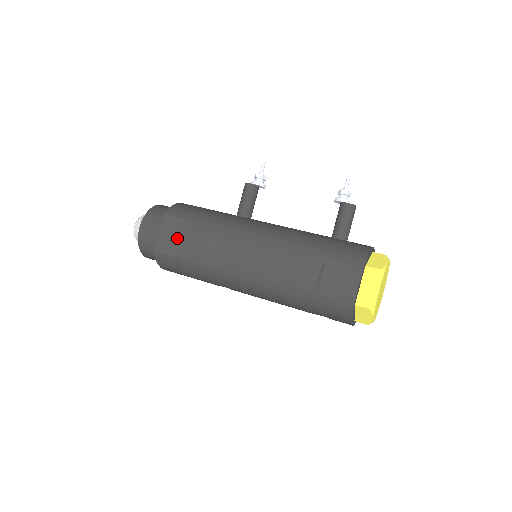
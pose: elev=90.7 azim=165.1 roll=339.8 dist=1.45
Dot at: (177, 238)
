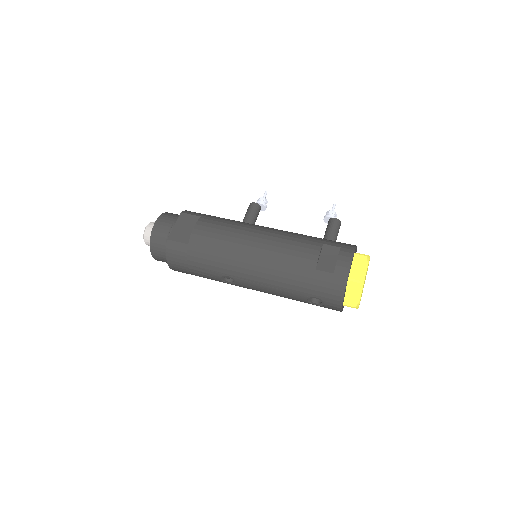
Dot at: (191, 230)
